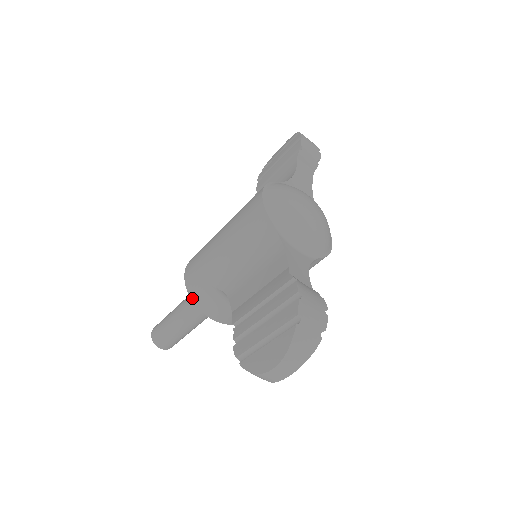
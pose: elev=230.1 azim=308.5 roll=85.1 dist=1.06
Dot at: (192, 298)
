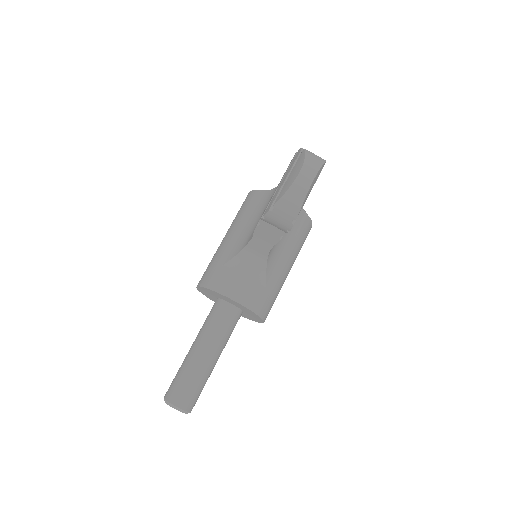
Dot at: (210, 288)
